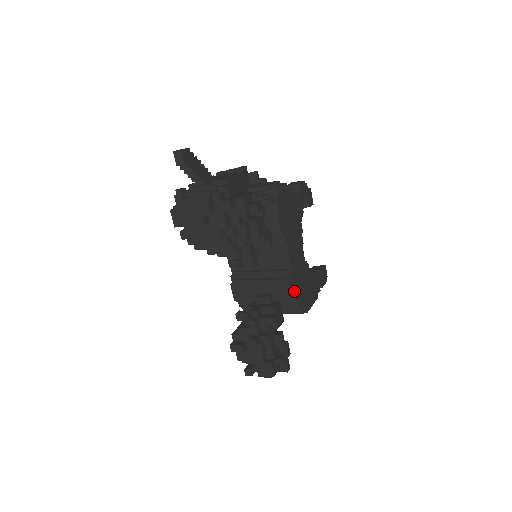
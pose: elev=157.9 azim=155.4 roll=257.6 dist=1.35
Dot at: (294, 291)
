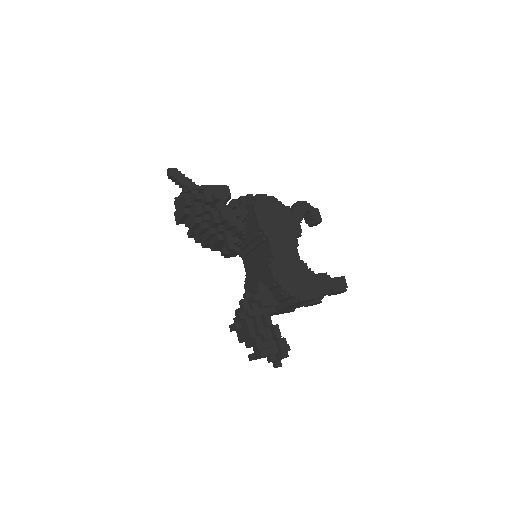
Dot at: (276, 275)
